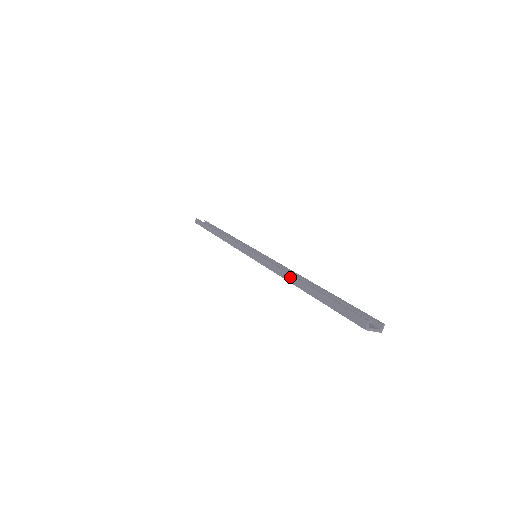
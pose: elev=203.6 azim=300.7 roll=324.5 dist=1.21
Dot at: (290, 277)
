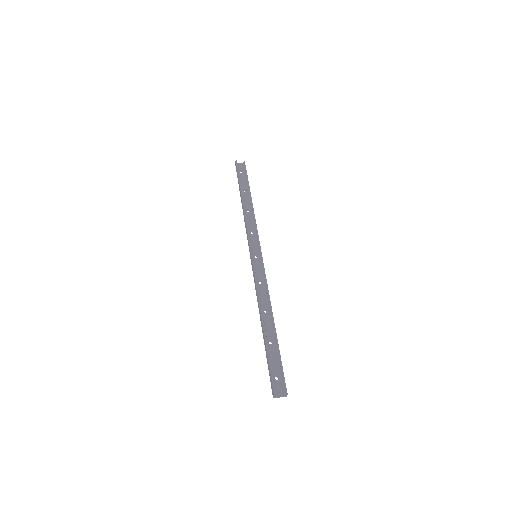
Dot at: (259, 311)
